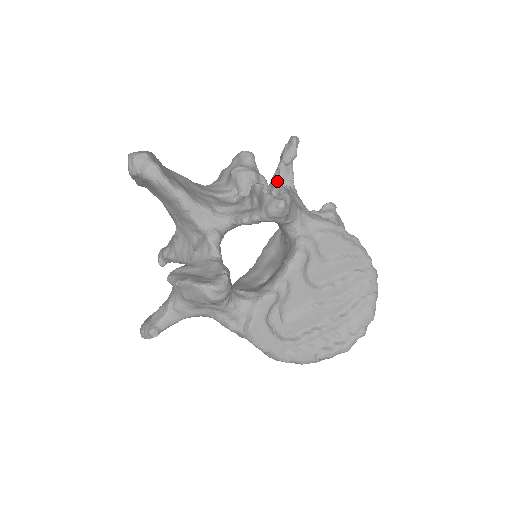
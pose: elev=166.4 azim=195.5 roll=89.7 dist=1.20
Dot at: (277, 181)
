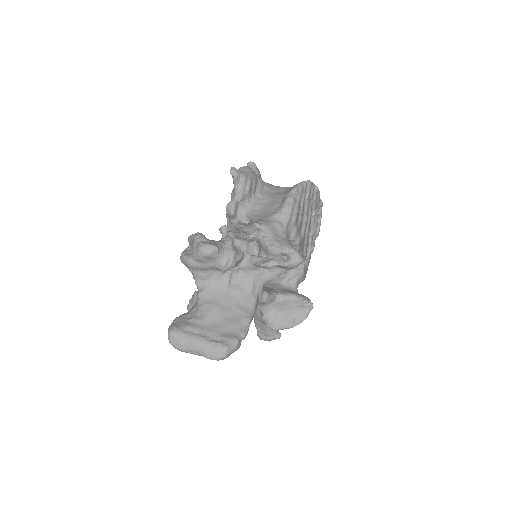
Dot at: (246, 236)
